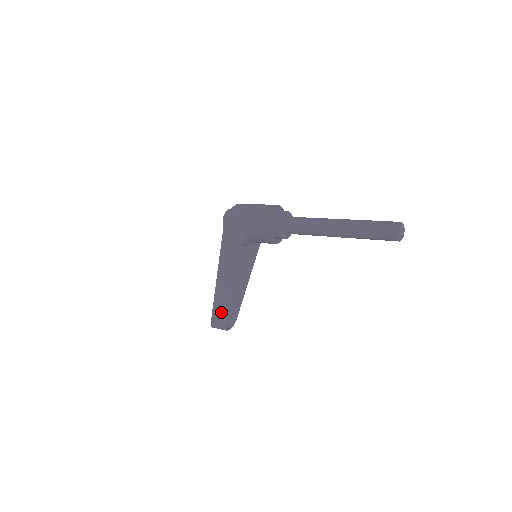
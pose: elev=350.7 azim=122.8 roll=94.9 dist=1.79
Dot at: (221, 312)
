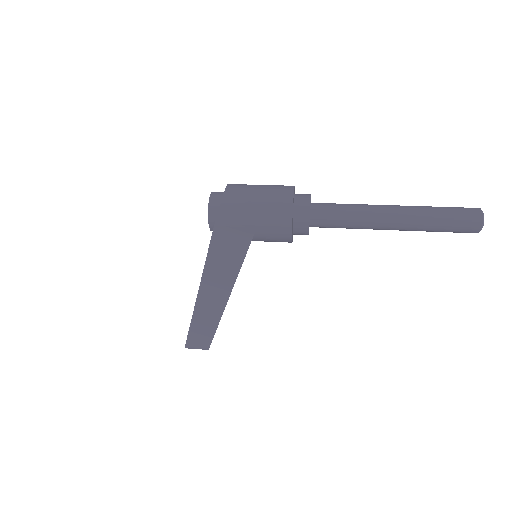
Dot at: (204, 332)
